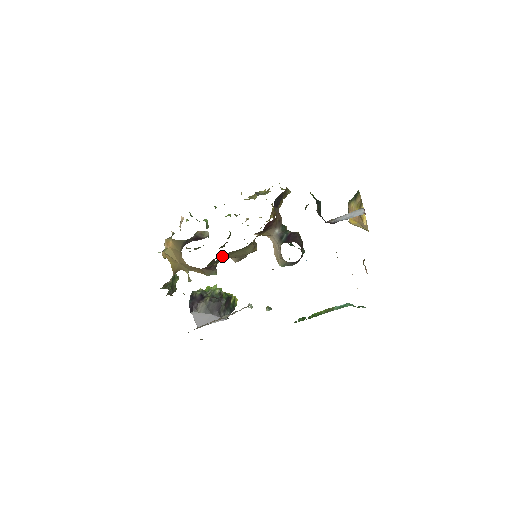
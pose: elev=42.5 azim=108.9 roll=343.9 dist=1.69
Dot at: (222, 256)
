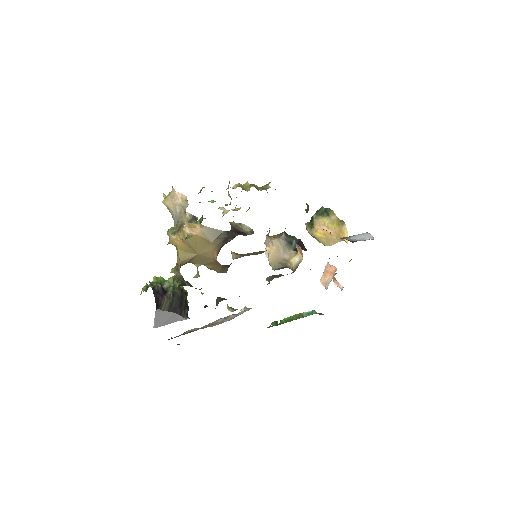
Dot at: occluded
